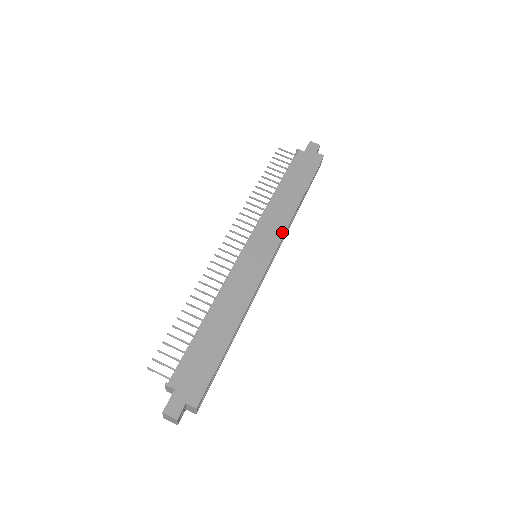
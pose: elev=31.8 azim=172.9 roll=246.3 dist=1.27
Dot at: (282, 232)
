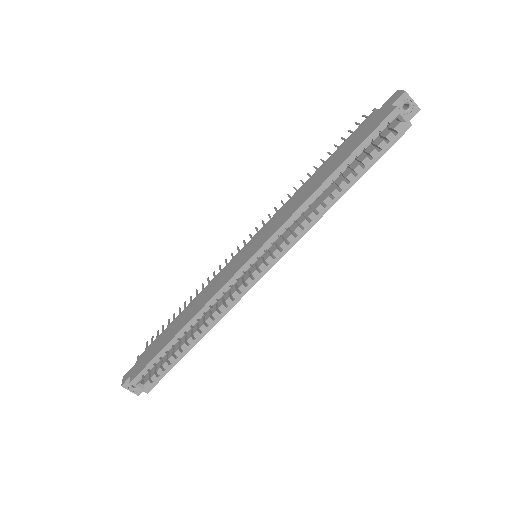
Dot at: (278, 227)
